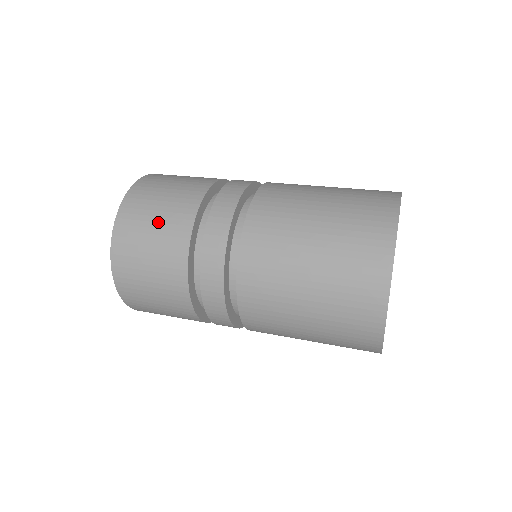
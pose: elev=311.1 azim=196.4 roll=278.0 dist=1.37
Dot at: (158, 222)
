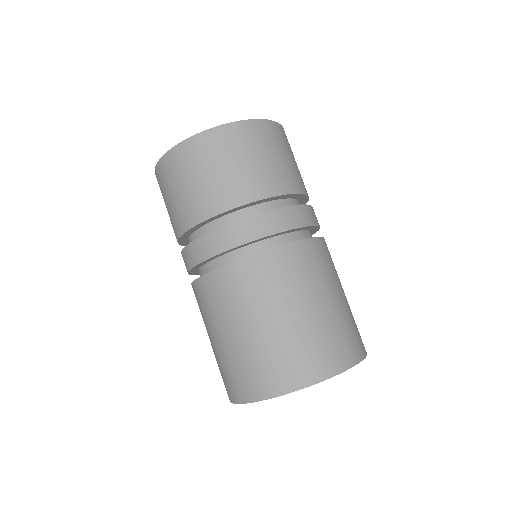
Dot at: (204, 181)
